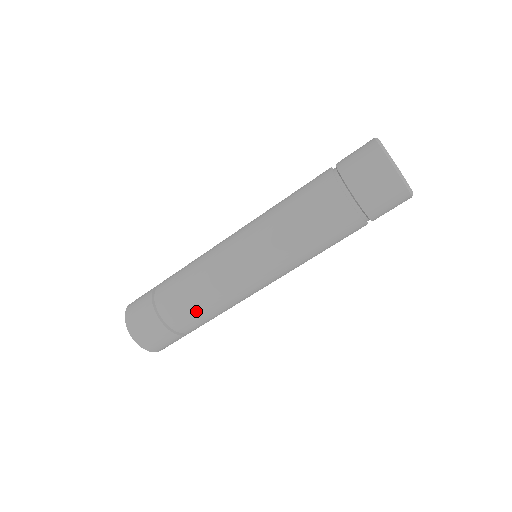
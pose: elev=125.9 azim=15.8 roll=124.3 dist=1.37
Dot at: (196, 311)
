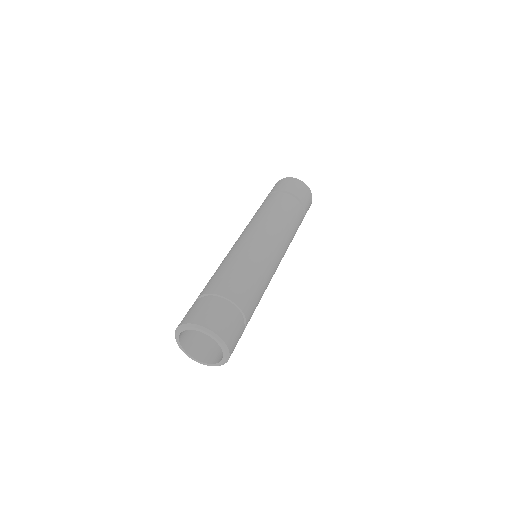
Dot at: (255, 294)
